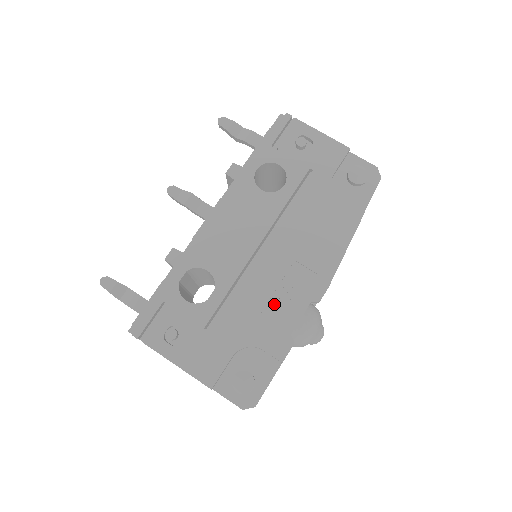
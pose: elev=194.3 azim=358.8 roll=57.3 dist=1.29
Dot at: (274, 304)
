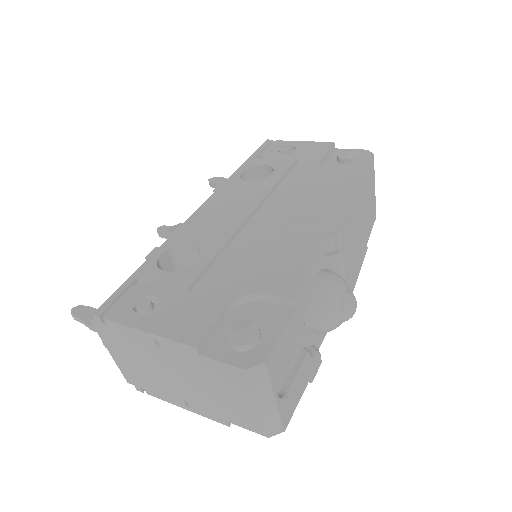
Dot at: (275, 253)
